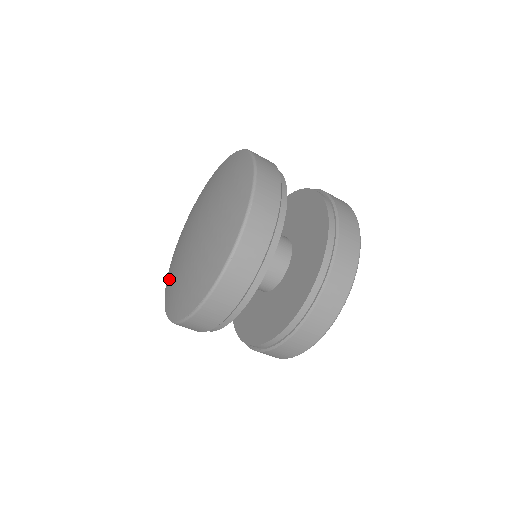
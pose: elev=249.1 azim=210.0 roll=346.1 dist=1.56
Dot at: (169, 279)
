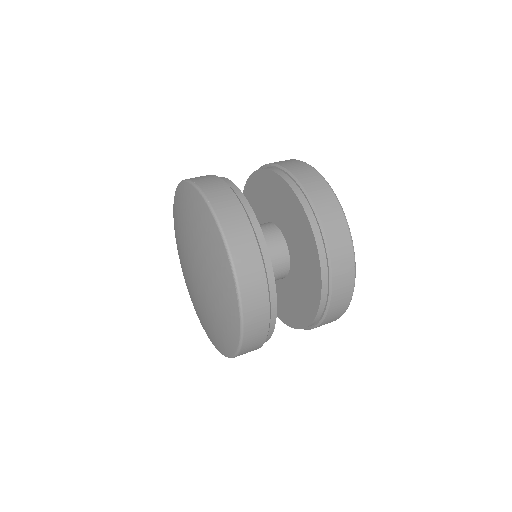
Dot at: (219, 338)
